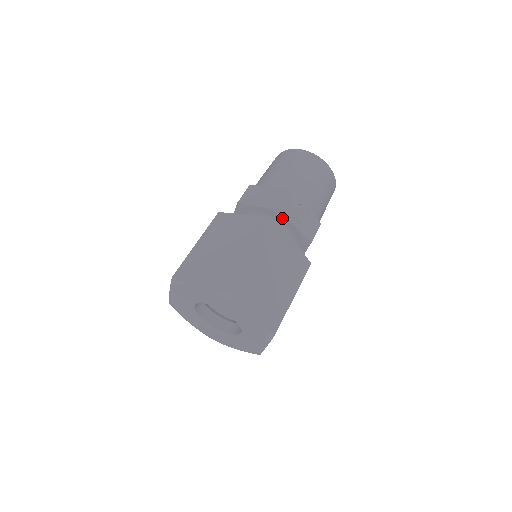
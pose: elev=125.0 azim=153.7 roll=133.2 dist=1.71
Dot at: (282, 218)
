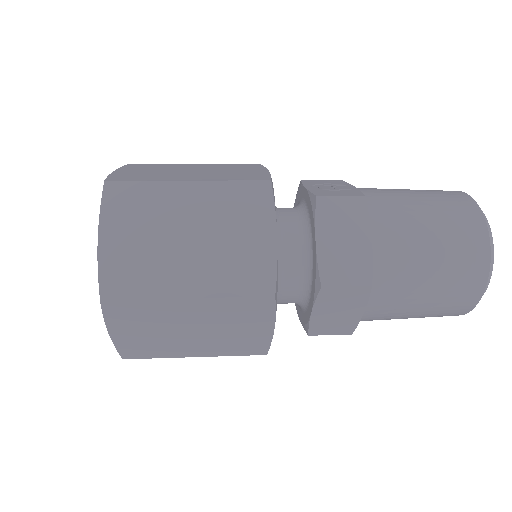
Dot at: (300, 191)
